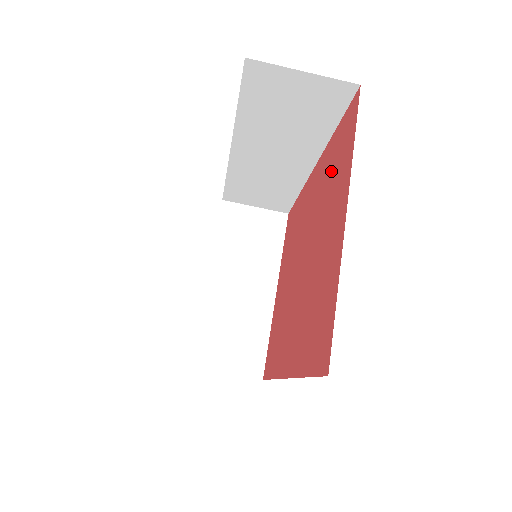
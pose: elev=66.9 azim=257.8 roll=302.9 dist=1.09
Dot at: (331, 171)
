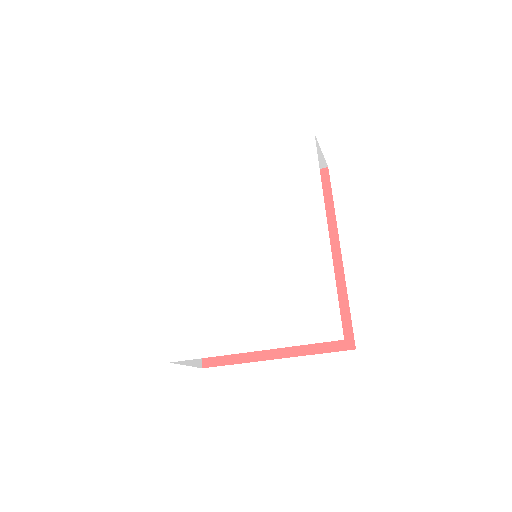
Dot at: occluded
